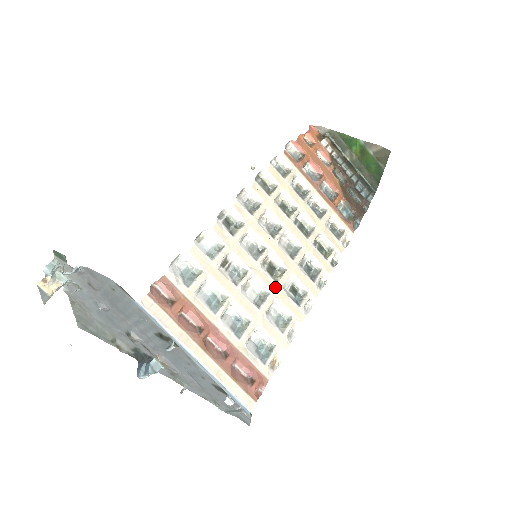
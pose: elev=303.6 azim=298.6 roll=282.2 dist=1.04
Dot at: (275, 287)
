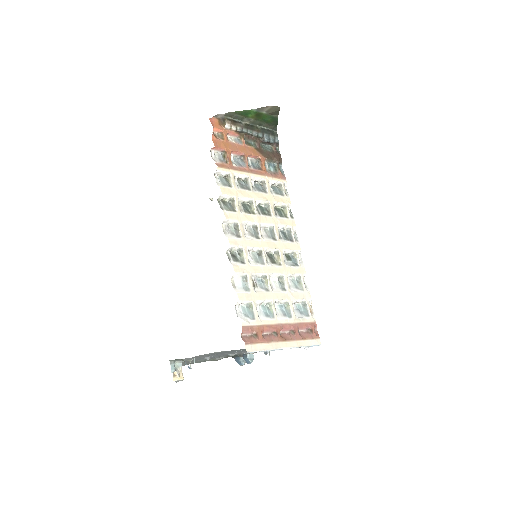
Dot at: (282, 269)
